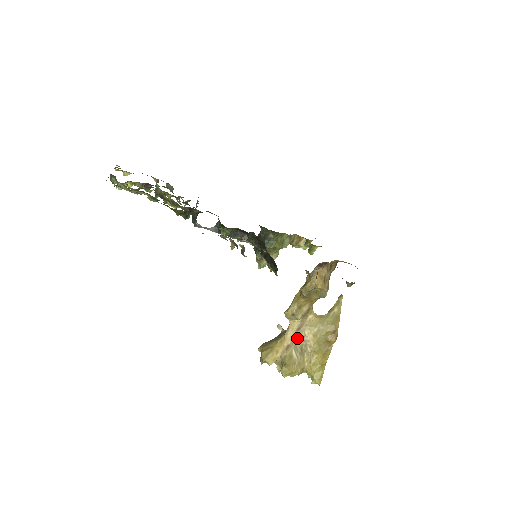
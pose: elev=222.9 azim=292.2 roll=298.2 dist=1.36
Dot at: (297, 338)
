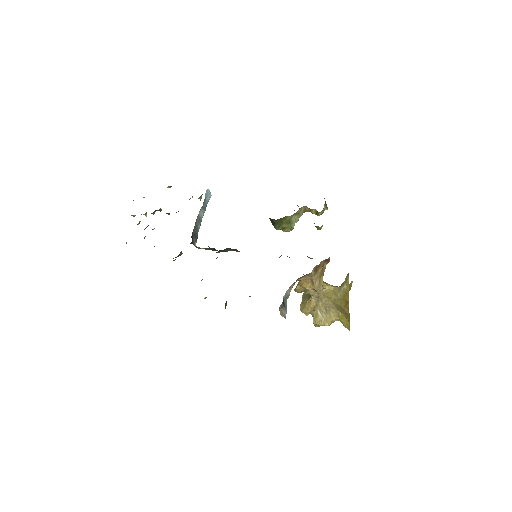
Dot at: (320, 302)
